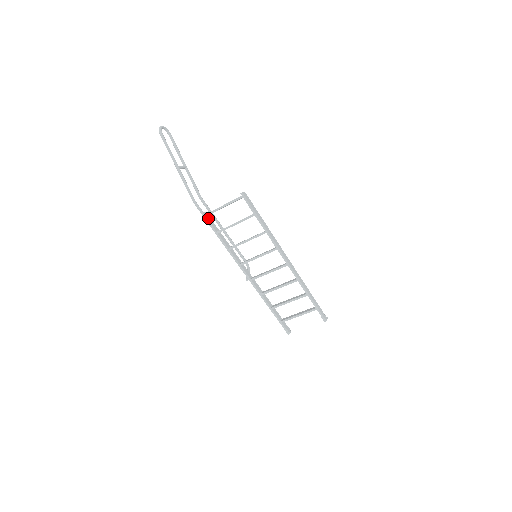
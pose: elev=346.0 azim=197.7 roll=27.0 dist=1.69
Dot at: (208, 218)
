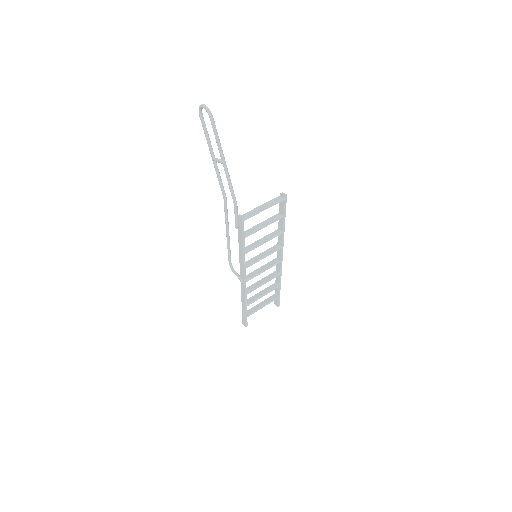
Dot at: (242, 222)
